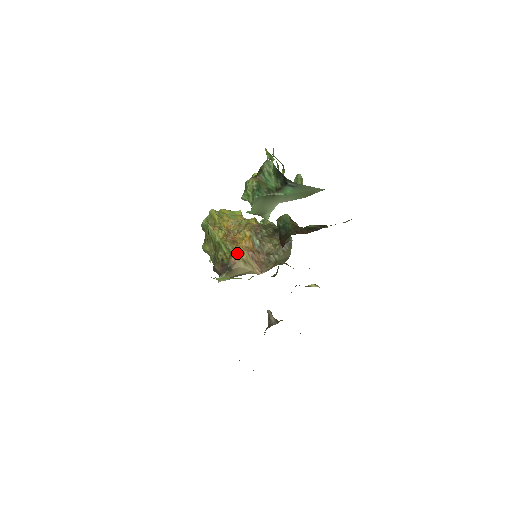
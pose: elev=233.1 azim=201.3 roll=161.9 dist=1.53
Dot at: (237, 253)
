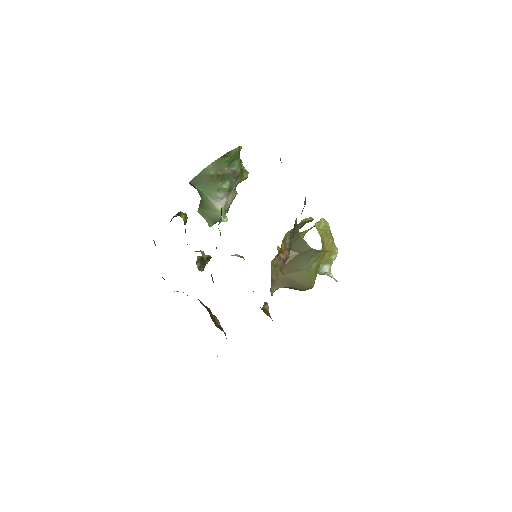
Dot at: (272, 262)
